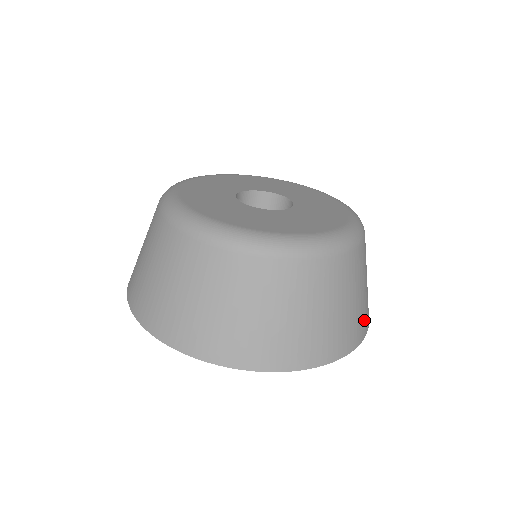
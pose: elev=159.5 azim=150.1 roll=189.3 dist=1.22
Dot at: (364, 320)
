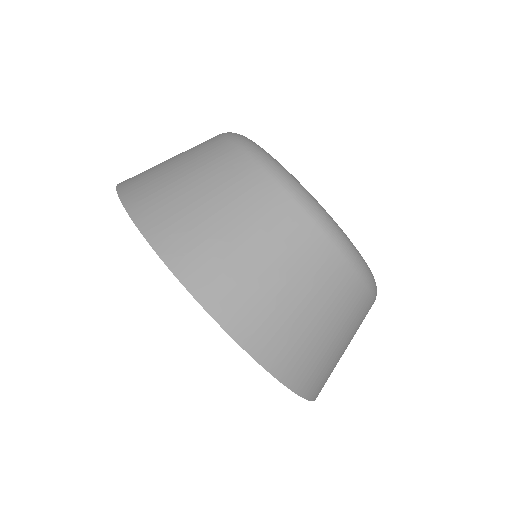
Dot at: occluded
